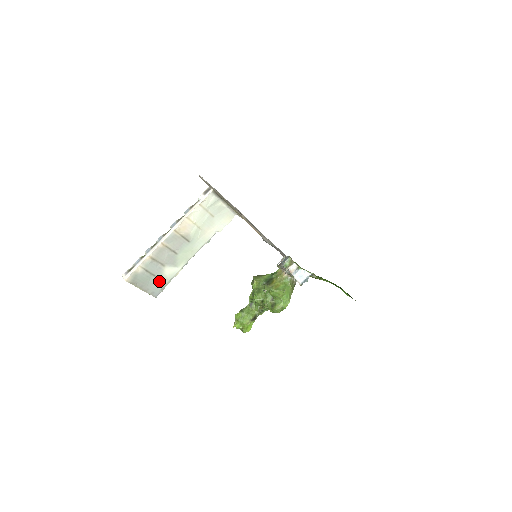
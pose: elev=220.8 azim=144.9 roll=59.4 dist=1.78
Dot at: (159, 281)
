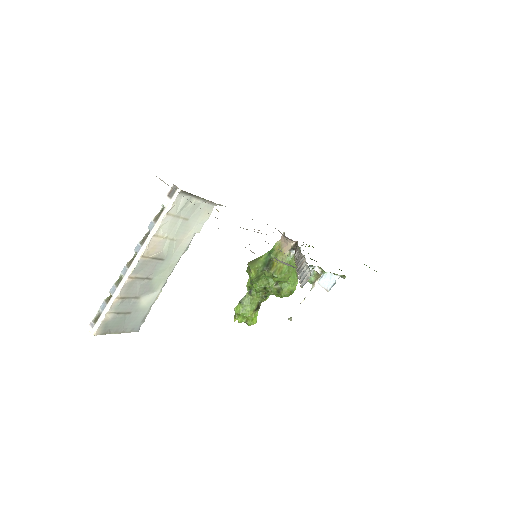
Dot at: (137, 315)
